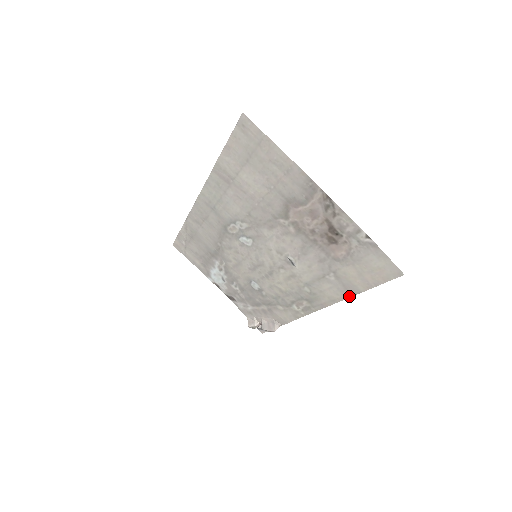
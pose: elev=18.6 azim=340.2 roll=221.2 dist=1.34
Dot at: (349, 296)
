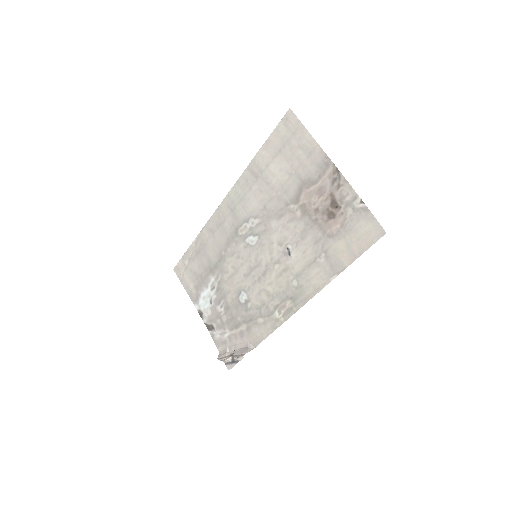
Dot at: (334, 277)
